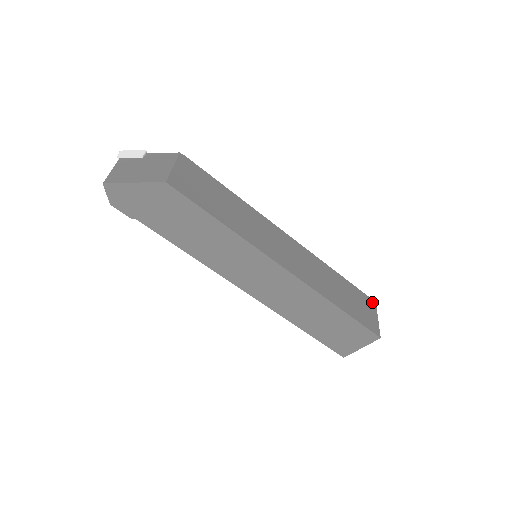
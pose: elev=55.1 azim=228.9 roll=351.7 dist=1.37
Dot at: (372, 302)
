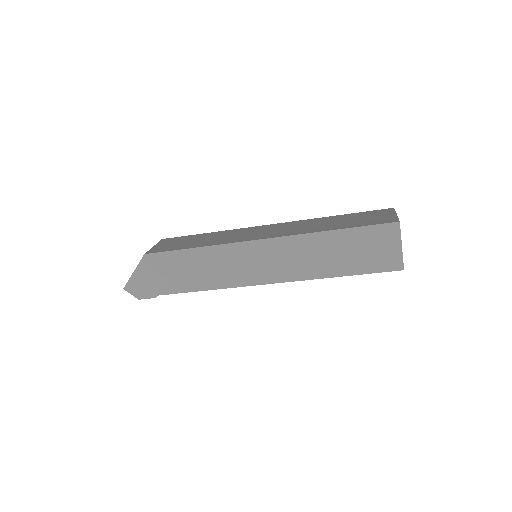
Dot at: (388, 210)
